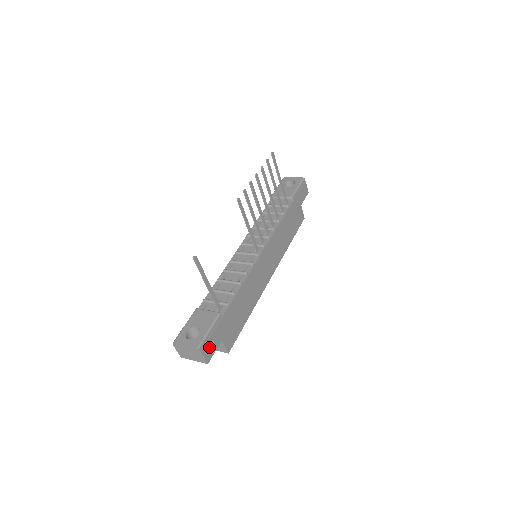
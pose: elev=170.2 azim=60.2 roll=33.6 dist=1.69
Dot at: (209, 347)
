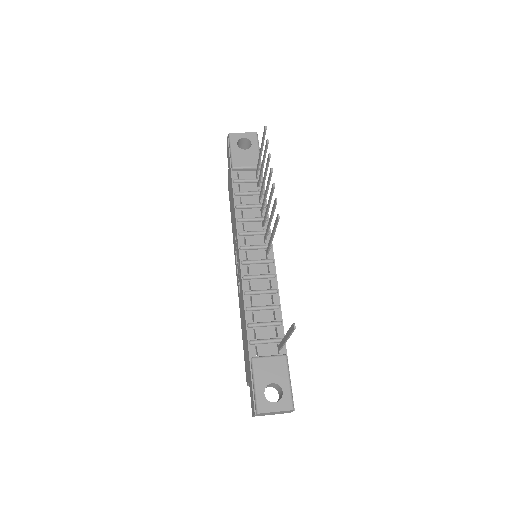
Dot at: occluded
